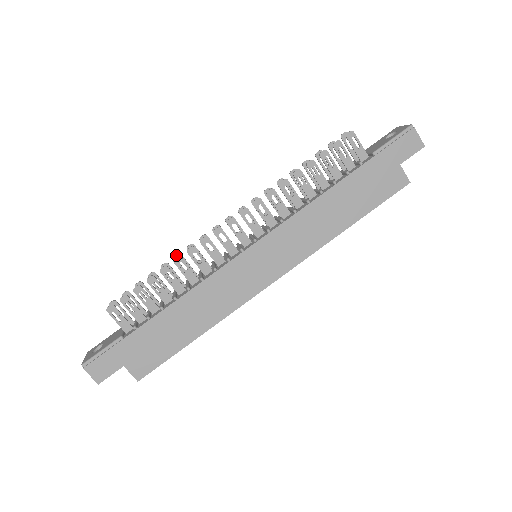
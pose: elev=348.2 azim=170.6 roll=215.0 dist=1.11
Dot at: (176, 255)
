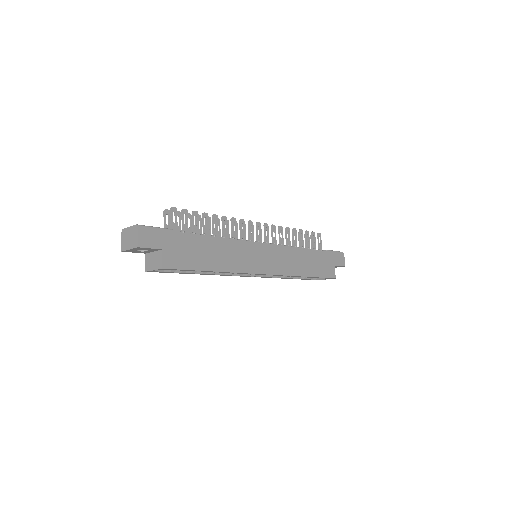
Dot at: occluded
